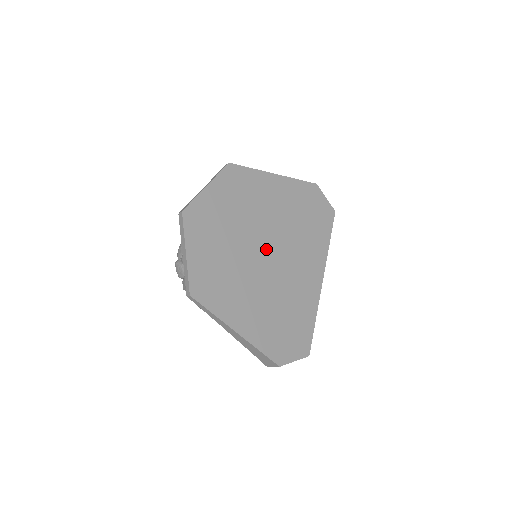
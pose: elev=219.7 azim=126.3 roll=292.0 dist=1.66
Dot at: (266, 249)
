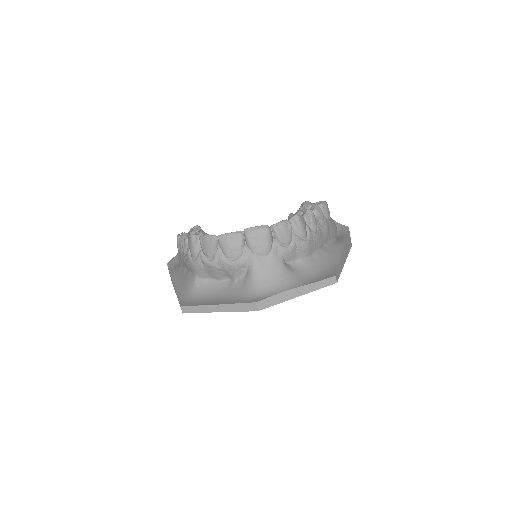
Dot at: occluded
